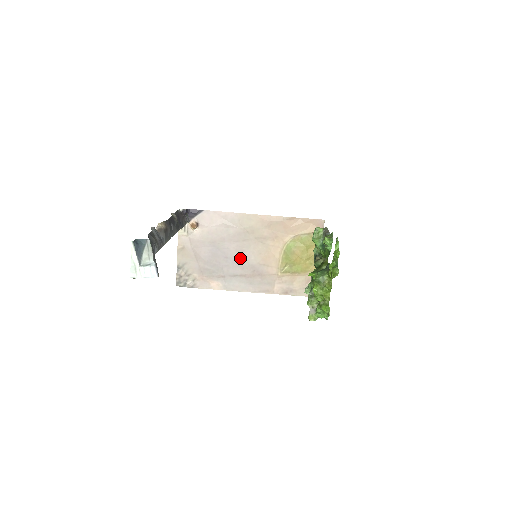
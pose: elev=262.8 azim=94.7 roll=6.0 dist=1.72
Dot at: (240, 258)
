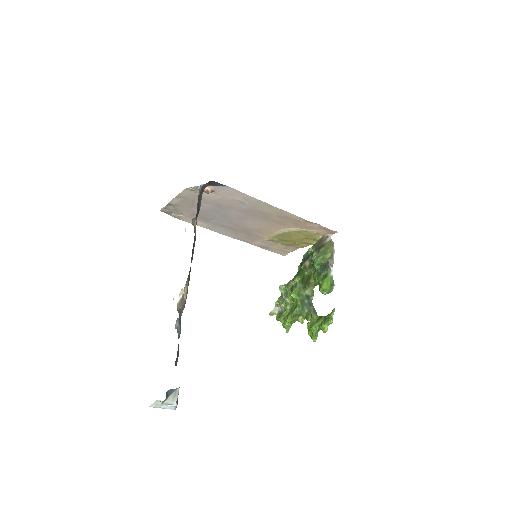
Dot at: (238, 221)
